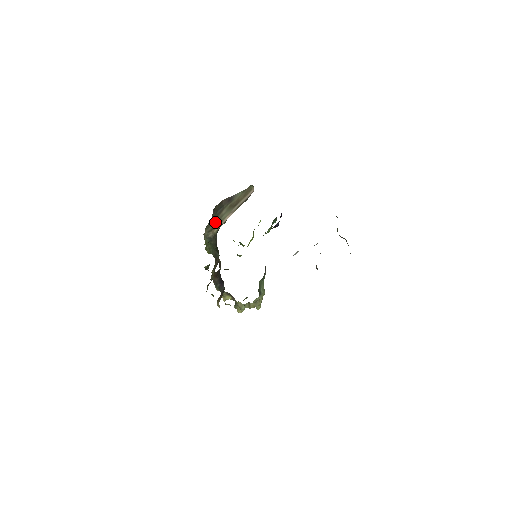
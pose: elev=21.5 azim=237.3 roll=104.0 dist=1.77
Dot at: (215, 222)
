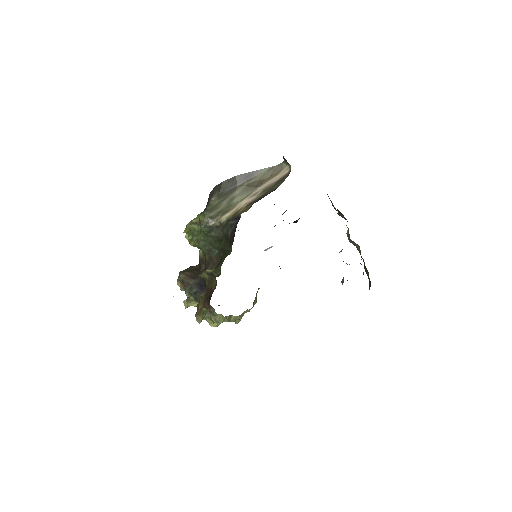
Dot at: (221, 205)
